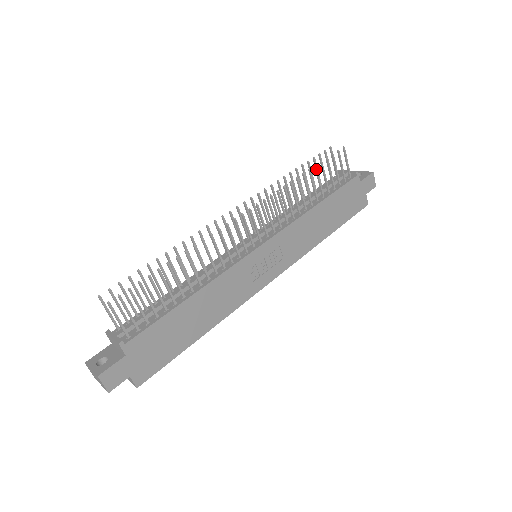
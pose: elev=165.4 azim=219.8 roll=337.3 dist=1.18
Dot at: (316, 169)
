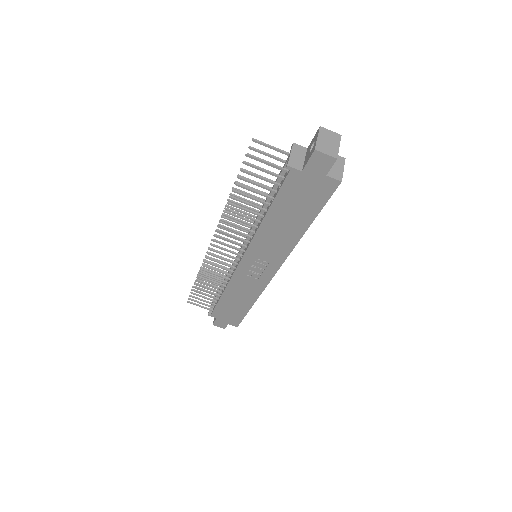
Dot at: occluded
